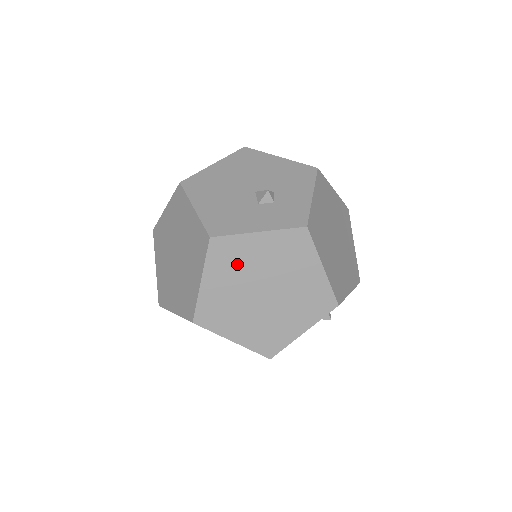
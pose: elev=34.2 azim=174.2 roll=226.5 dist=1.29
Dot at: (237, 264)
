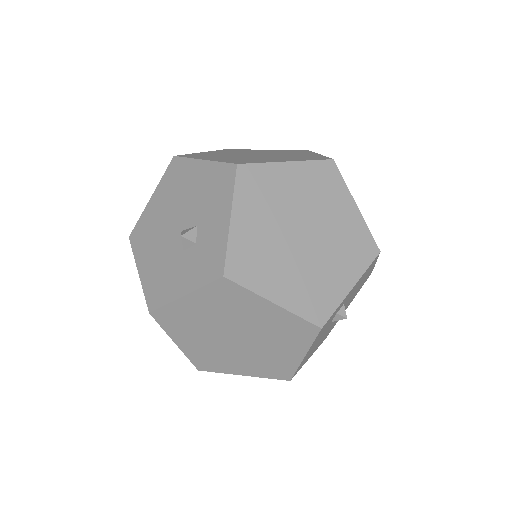
Dot at: (191, 324)
